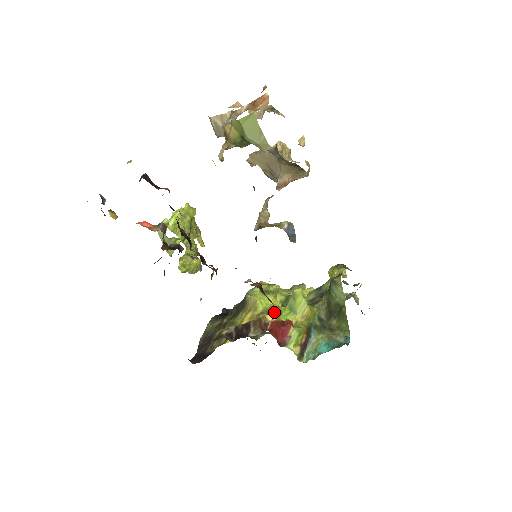
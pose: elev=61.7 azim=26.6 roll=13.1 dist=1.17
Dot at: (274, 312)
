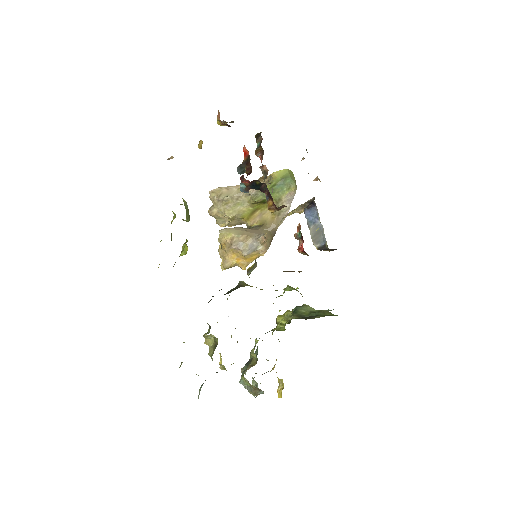
Dot at: (277, 290)
